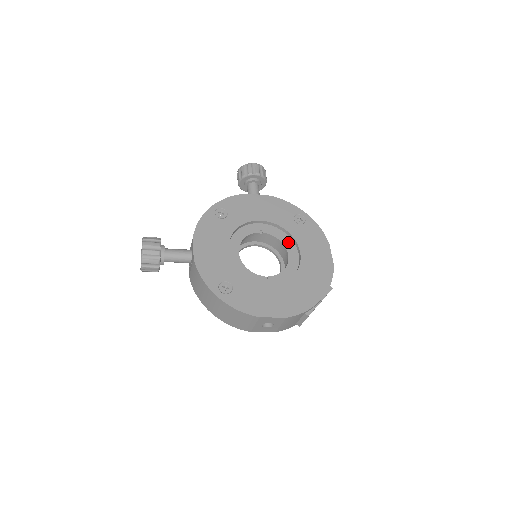
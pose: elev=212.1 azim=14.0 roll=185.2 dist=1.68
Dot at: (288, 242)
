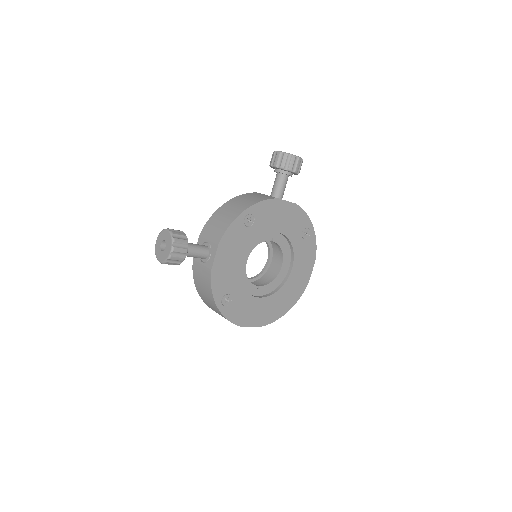
Dot at: (287, 253)
